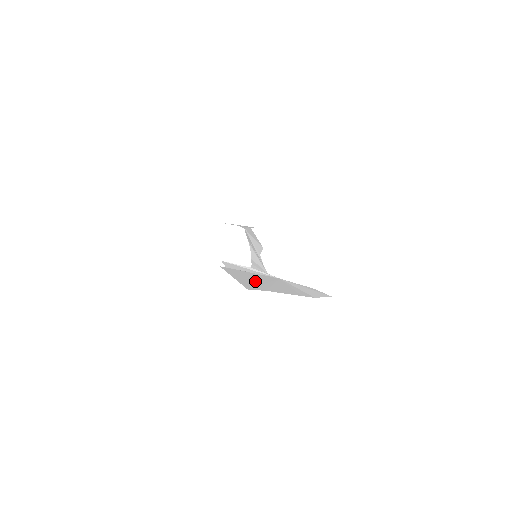
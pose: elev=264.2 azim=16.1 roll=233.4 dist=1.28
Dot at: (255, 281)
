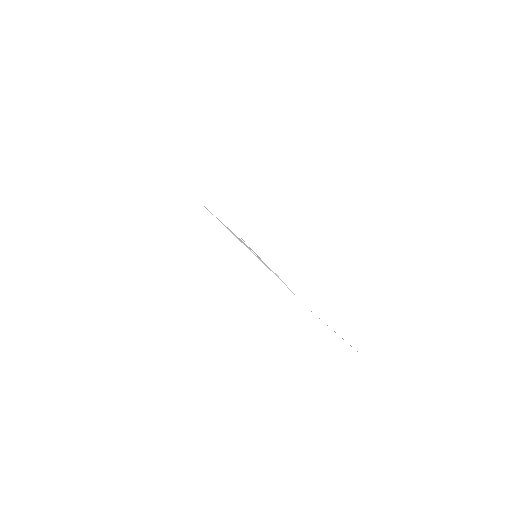
Dot at: occluded
